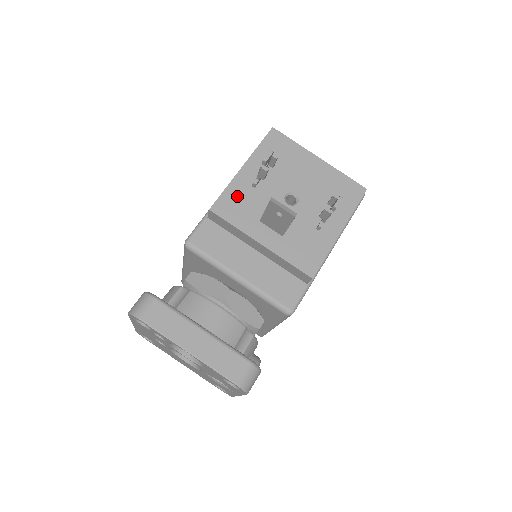
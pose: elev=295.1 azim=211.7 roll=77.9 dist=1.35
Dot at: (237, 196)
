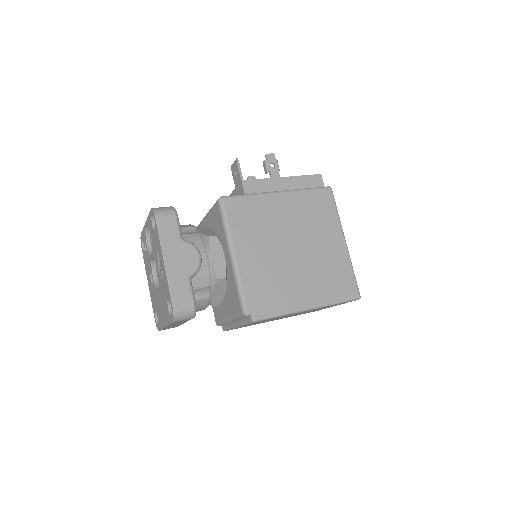
Dot at: occluded
